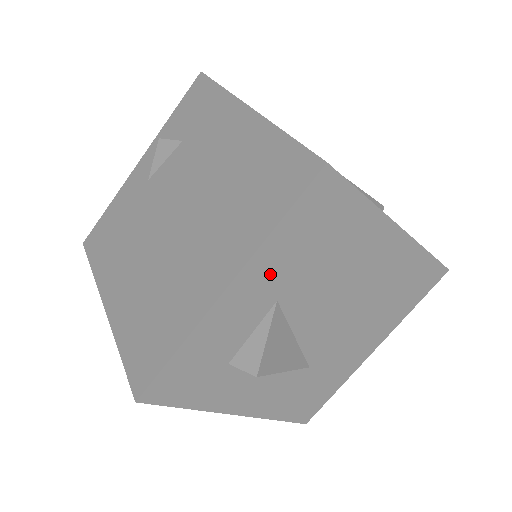
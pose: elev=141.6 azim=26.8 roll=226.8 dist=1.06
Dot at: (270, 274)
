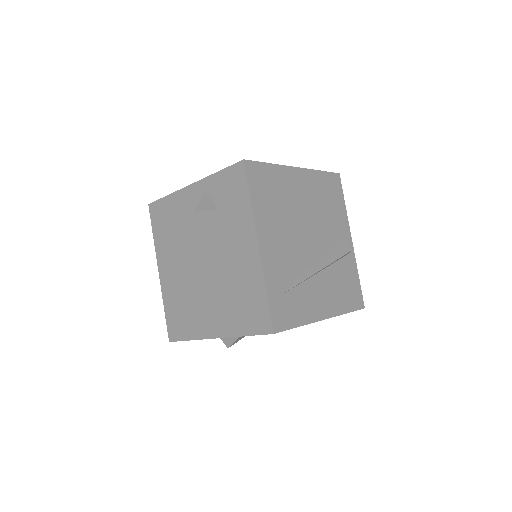
Dot at: occluded
